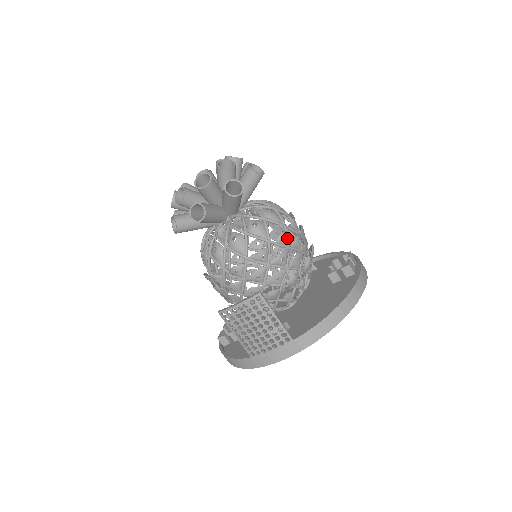
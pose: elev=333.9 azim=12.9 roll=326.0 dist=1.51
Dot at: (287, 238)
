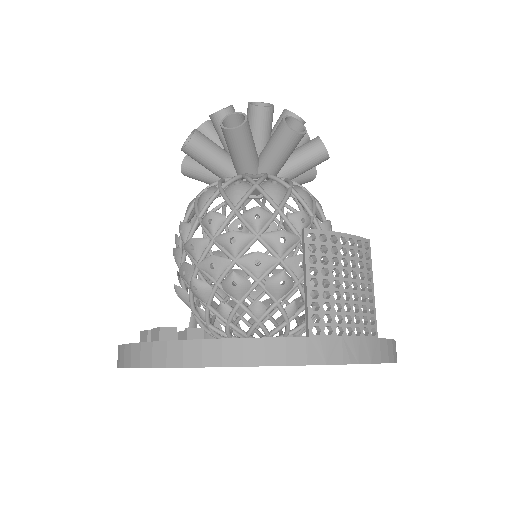
Dot at: occluded
